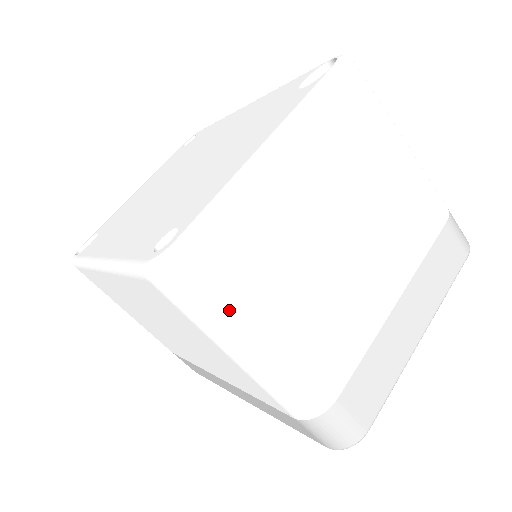
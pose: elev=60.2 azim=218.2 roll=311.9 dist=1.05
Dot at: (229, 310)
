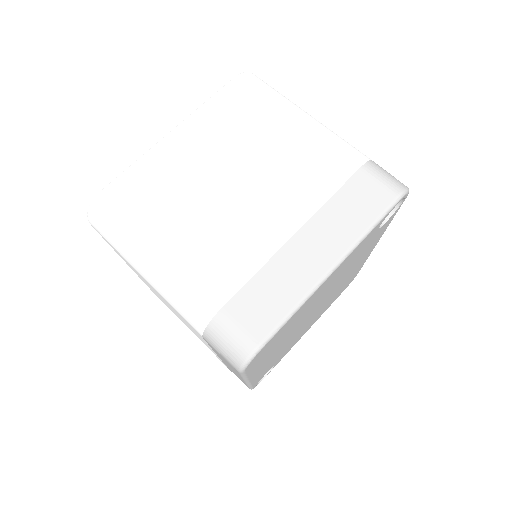
Dot at: (127, 233)
